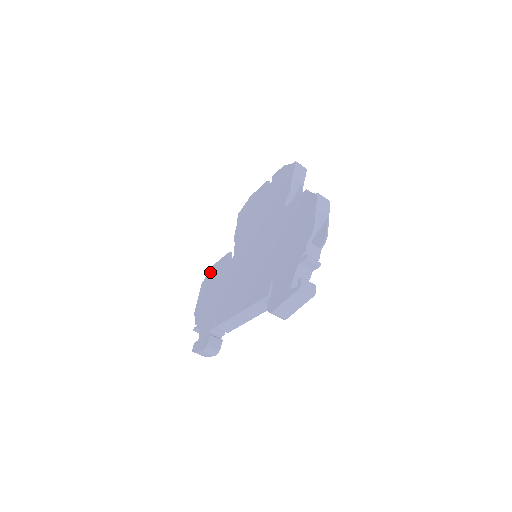
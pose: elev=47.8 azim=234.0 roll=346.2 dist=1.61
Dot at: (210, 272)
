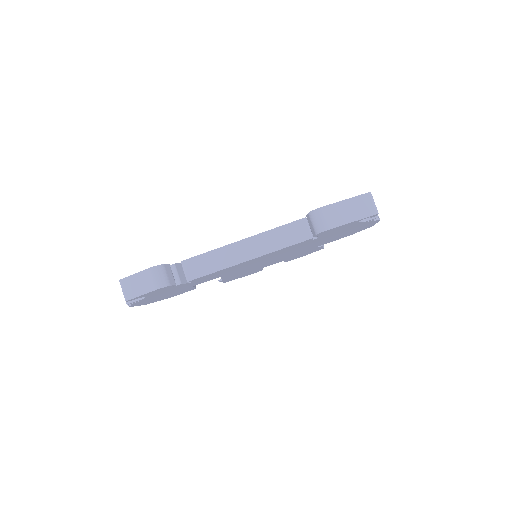
Dot at: occluded
